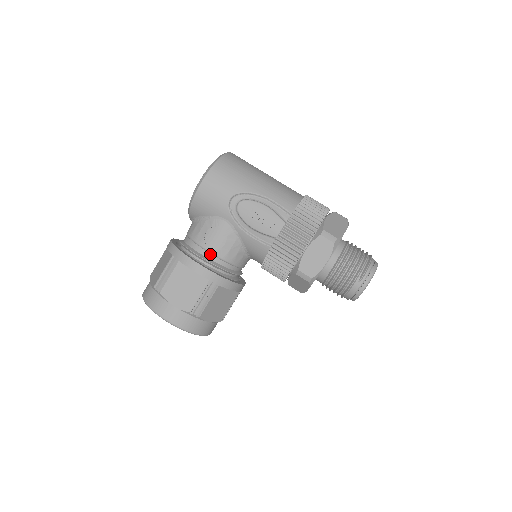
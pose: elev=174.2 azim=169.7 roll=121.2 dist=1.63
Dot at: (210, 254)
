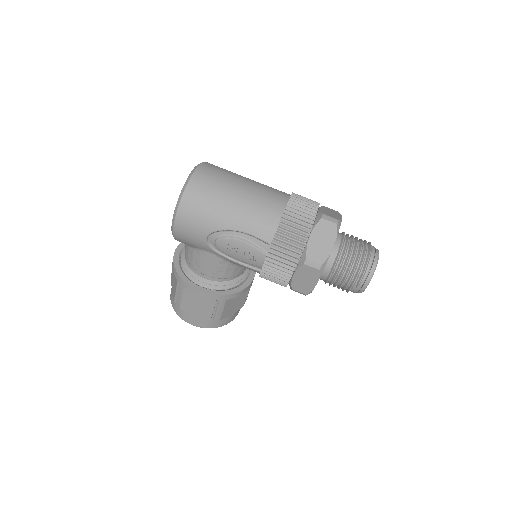
Dot at: (209, 277)
